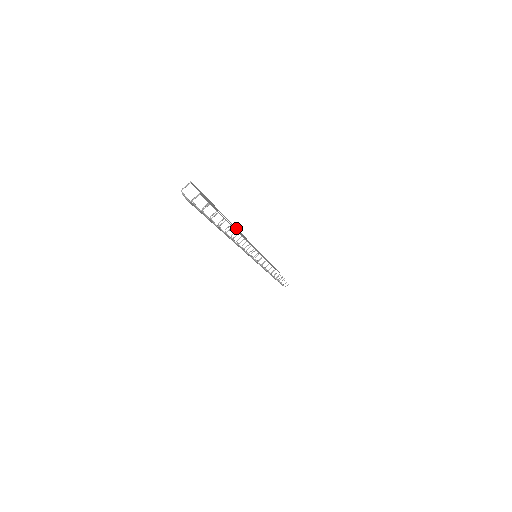
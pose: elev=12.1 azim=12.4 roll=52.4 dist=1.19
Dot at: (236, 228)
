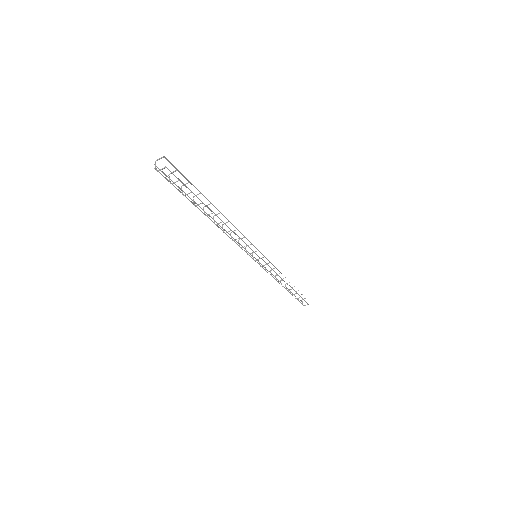
Dot at: (227, 219)
